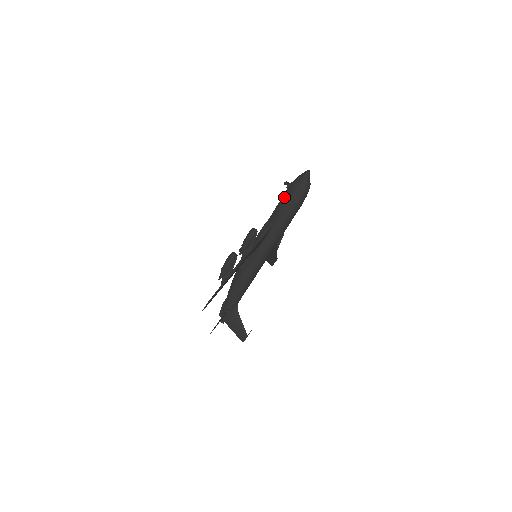
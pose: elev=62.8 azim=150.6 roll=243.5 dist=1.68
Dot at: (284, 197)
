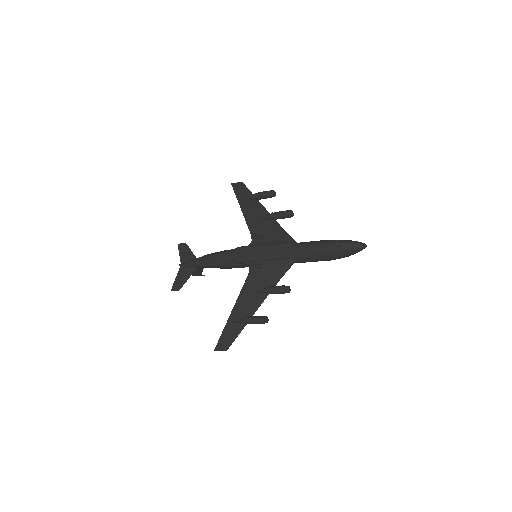
Dot at: (327, 254)
